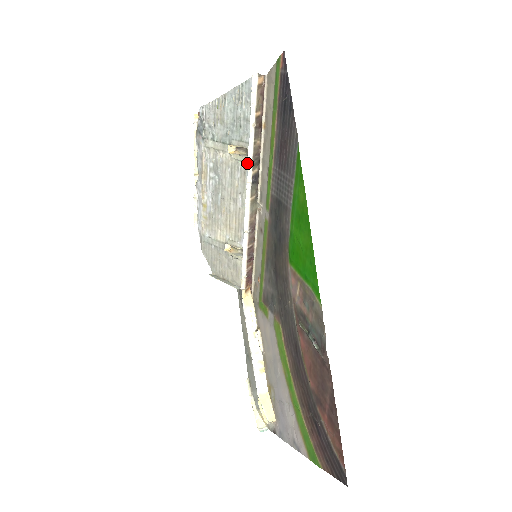
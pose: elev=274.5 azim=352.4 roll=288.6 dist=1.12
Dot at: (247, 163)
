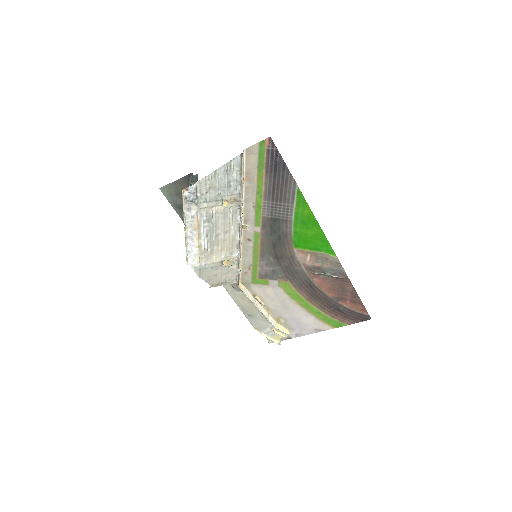
Dot at: (240, 206)
